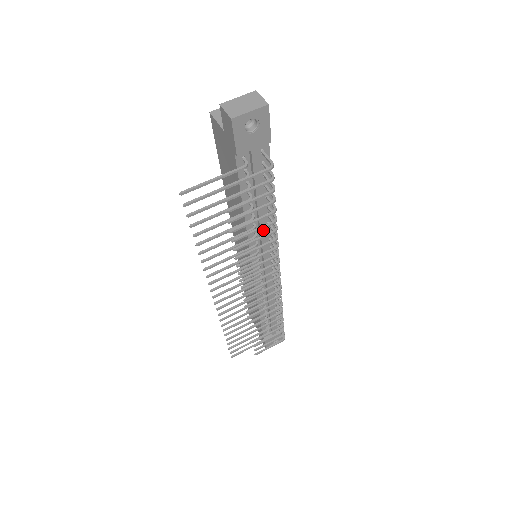
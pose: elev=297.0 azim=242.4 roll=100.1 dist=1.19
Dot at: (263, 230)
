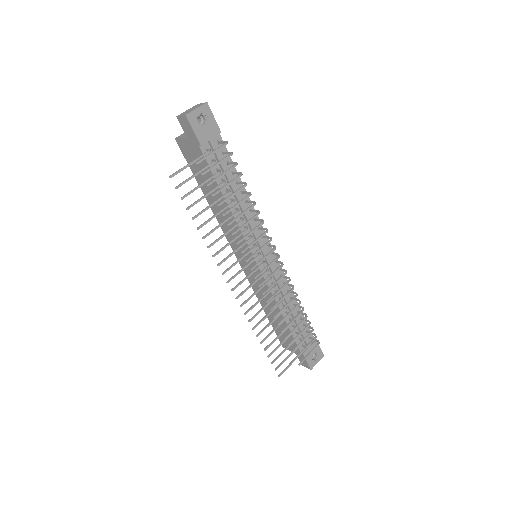
Dot at: (247, 215)
